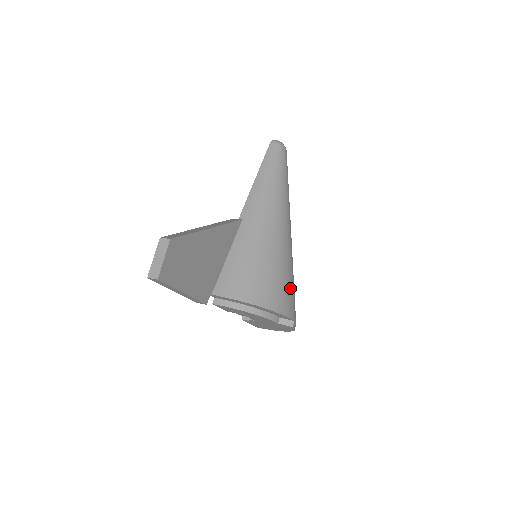
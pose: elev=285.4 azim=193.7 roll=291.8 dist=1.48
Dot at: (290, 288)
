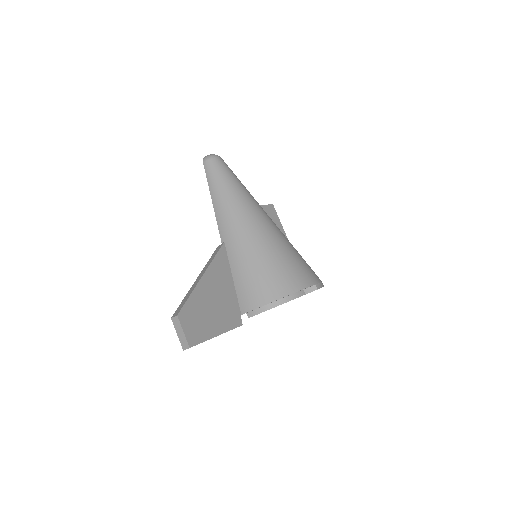
Dot at: (295, 263)
